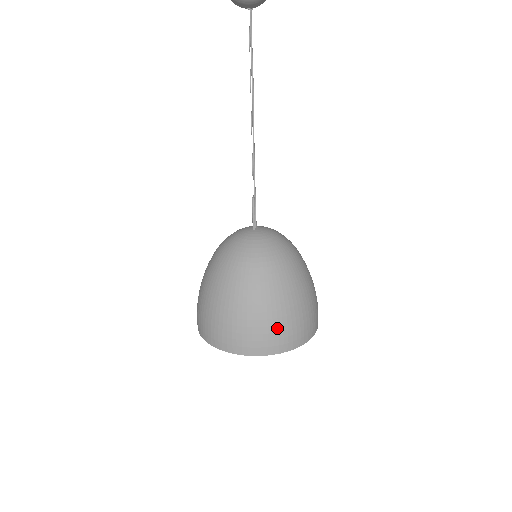
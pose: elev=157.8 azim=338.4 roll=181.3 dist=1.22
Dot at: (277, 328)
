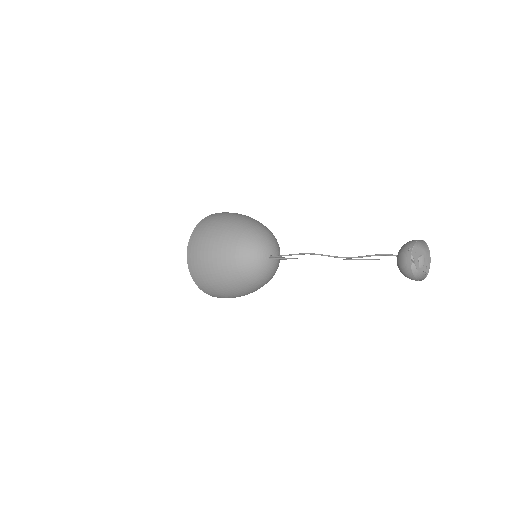
Dot at: occluded
